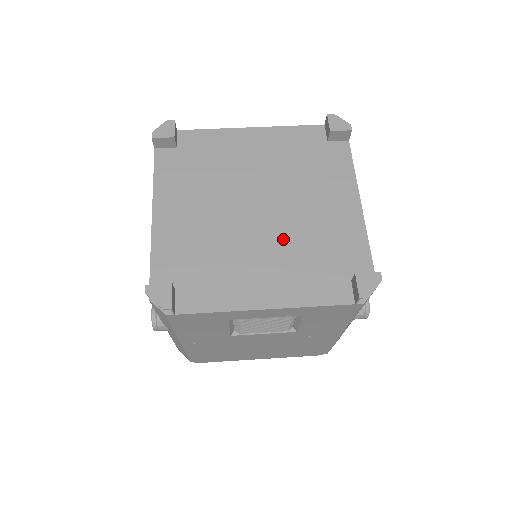
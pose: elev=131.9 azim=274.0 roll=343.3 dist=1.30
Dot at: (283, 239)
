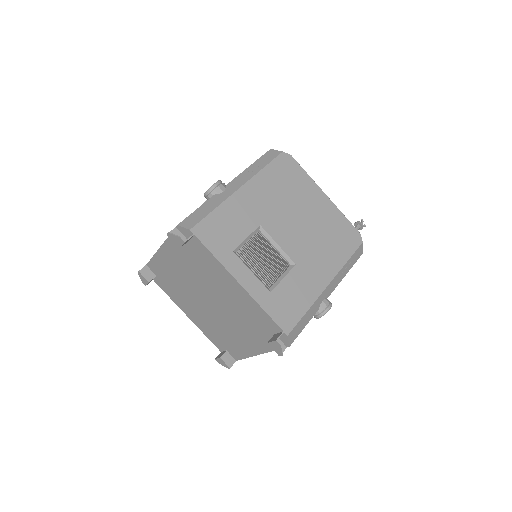
Dot at: (211, 318)
